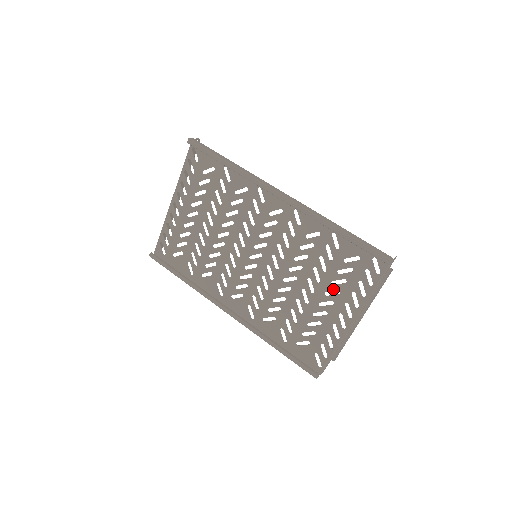
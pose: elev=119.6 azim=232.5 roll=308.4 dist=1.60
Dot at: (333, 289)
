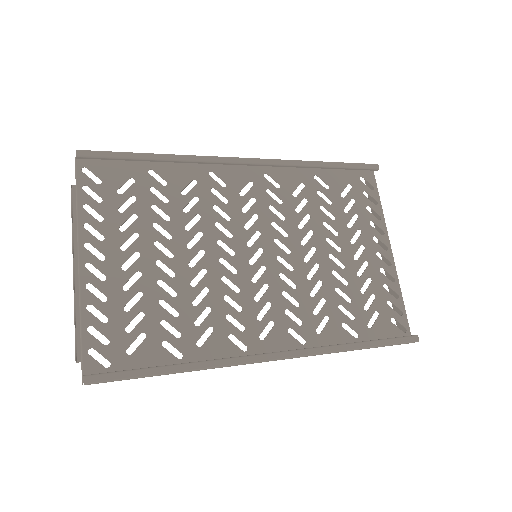
Dot at: (354, 232)
